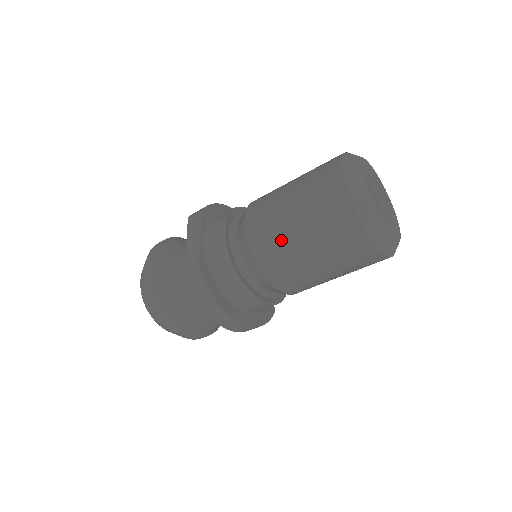
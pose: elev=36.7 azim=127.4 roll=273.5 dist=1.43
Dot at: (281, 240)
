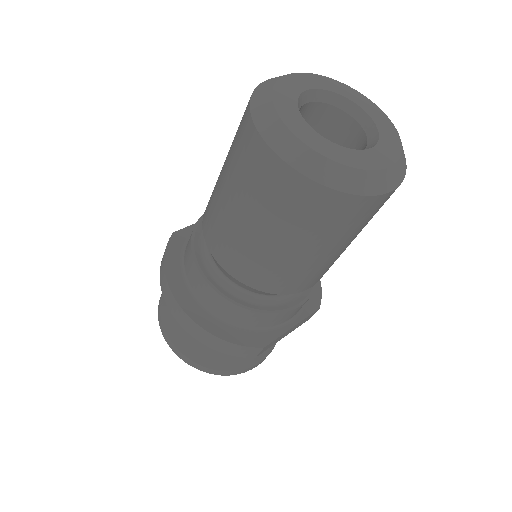
Dot at: occluded
